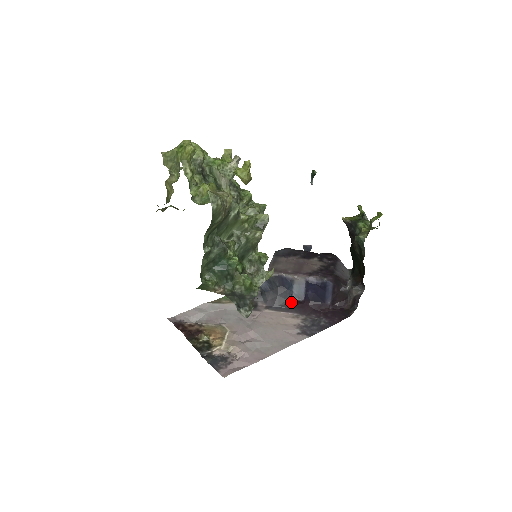
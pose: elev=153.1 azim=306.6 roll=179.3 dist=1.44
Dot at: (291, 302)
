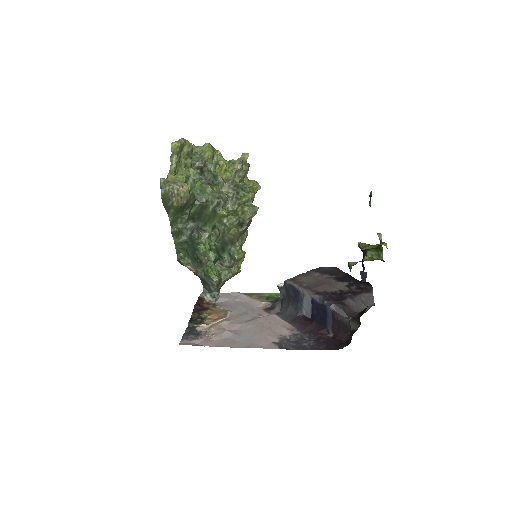
Dot at: (299, 316)
